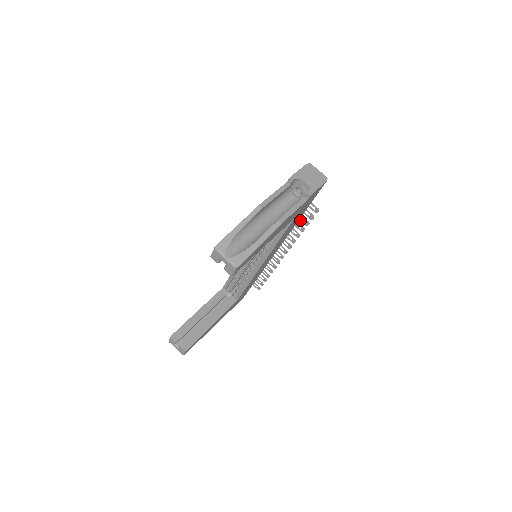
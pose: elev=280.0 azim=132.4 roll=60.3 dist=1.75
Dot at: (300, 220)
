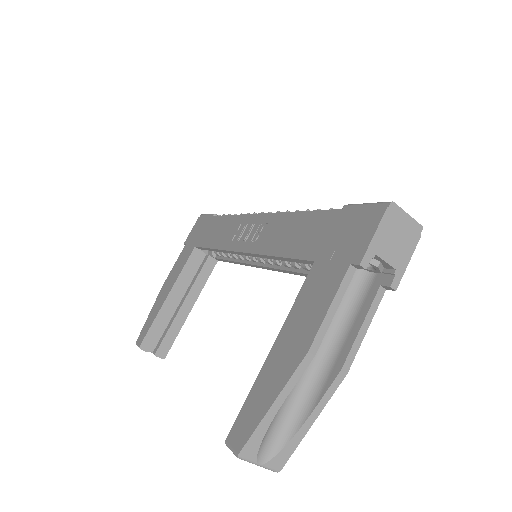
Dot at: occluded
